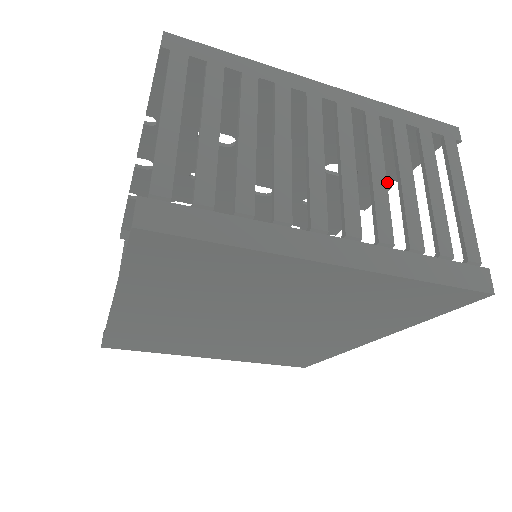
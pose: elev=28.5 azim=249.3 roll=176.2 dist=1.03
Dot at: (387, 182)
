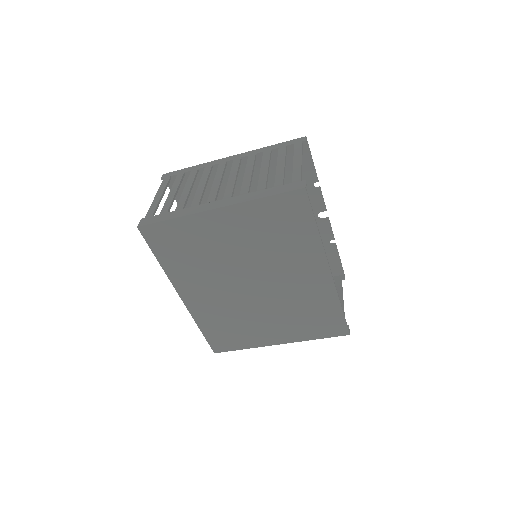
Dot at: (313, 185)
